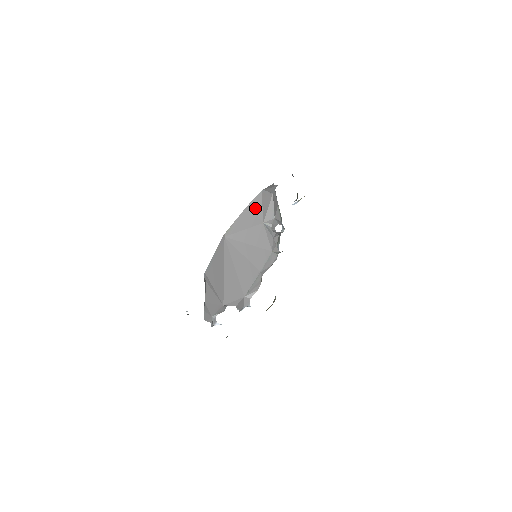
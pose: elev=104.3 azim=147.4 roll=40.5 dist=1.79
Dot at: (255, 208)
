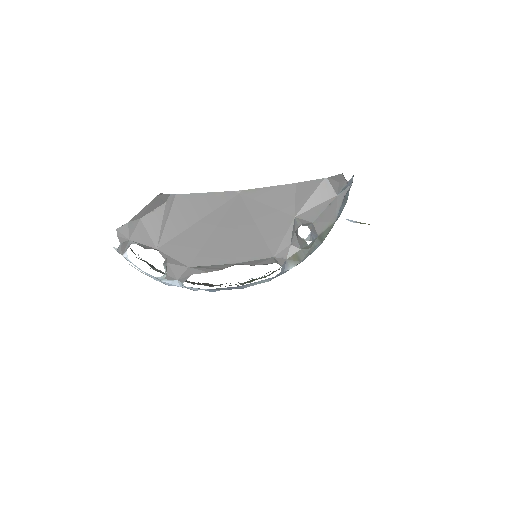
Dot at: (301, 192)
